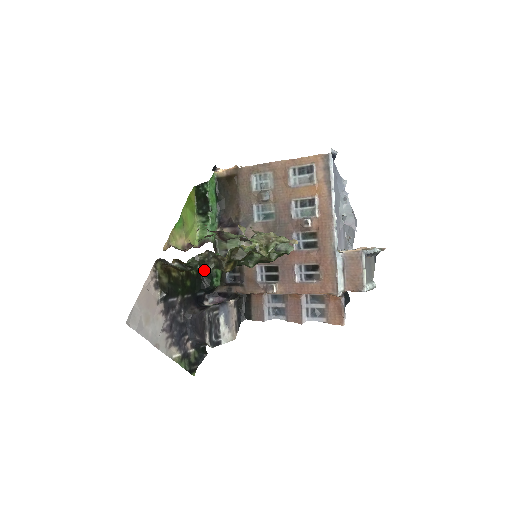
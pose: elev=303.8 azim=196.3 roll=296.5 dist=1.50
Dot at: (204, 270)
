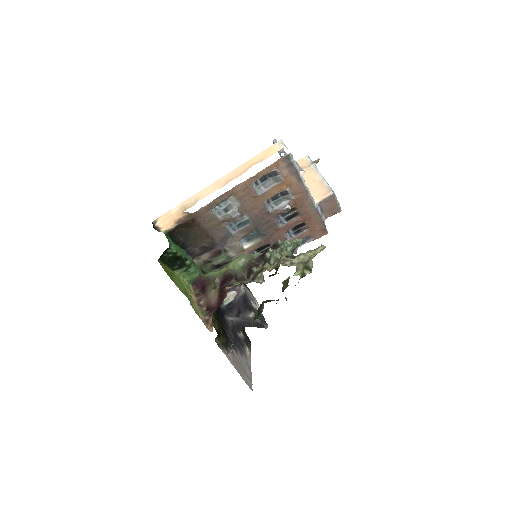
Dot at: (260, 313)
